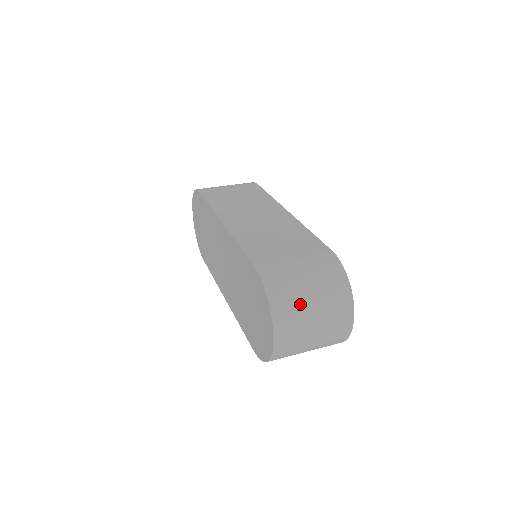
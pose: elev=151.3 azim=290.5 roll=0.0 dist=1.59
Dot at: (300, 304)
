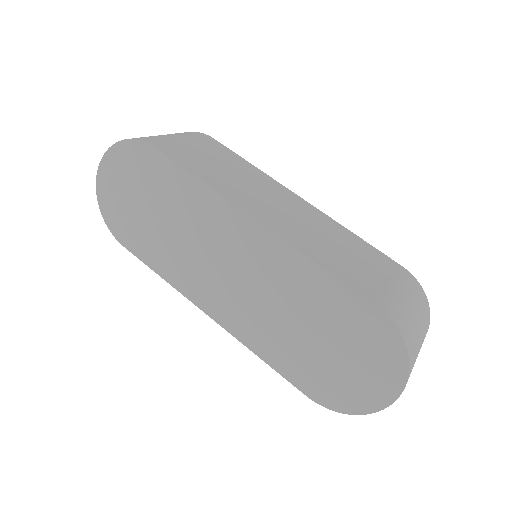
Dot at: (418, 347)
